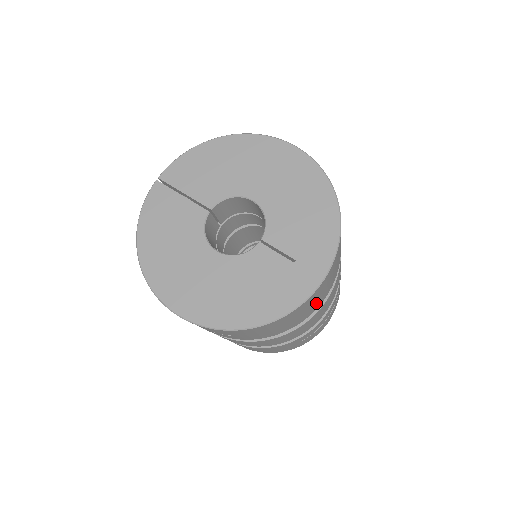
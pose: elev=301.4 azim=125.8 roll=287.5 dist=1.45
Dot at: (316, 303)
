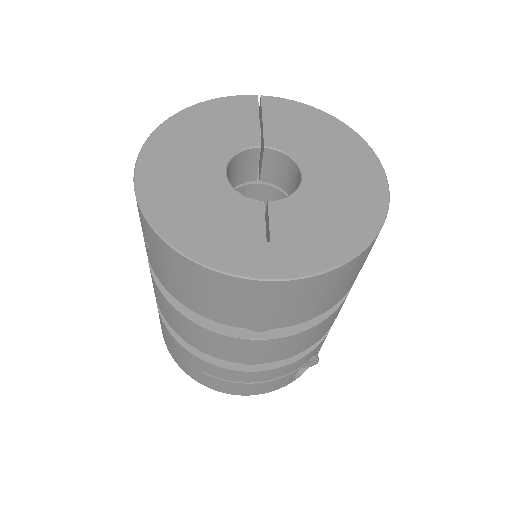
Dot at: (243, 313)
